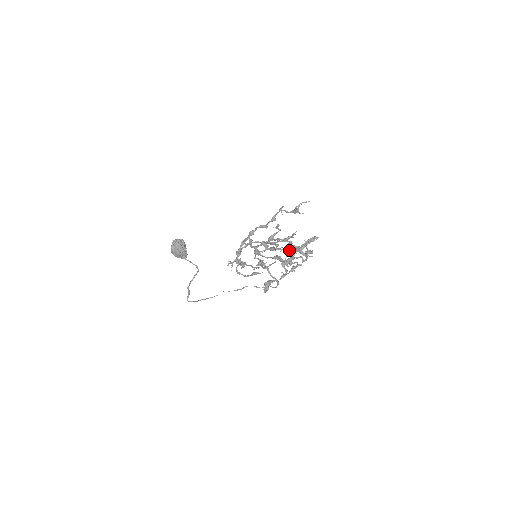
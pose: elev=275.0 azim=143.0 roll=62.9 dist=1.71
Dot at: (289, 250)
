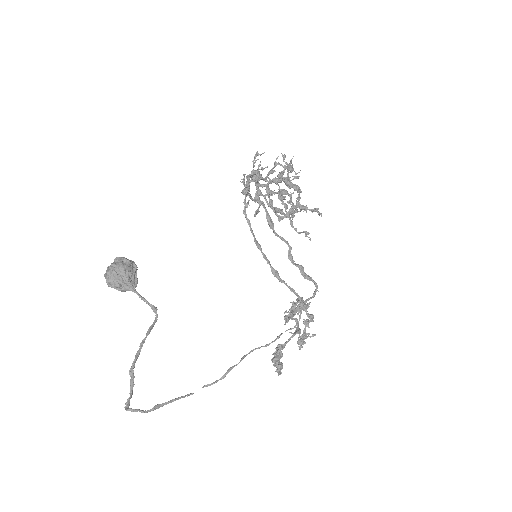
Dot at: occluded
